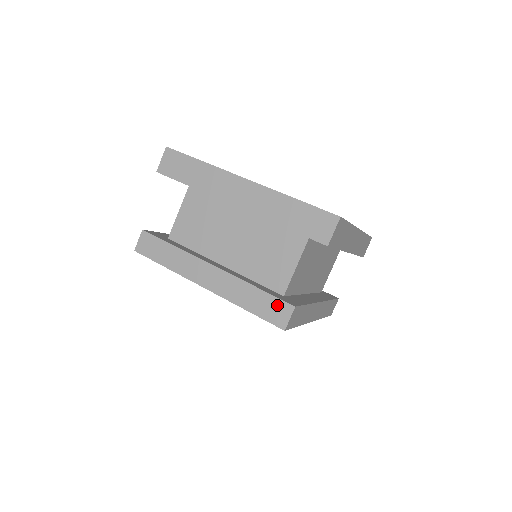
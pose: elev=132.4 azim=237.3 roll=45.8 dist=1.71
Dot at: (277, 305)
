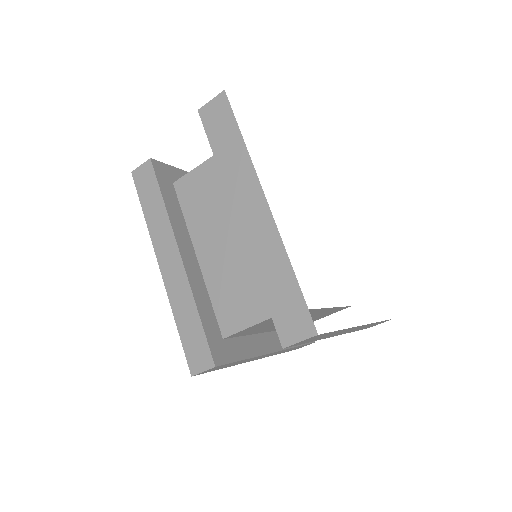
Dot at: (202, 349)
